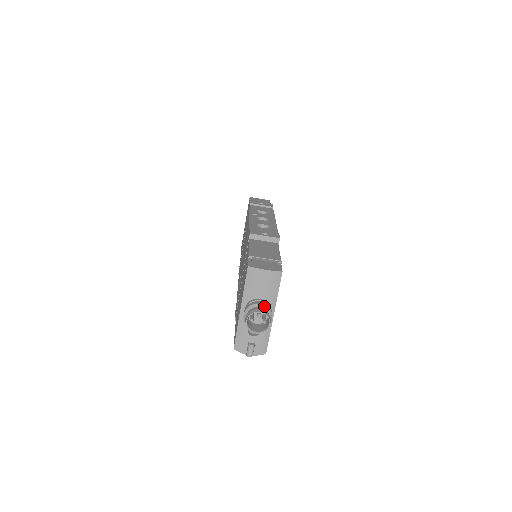
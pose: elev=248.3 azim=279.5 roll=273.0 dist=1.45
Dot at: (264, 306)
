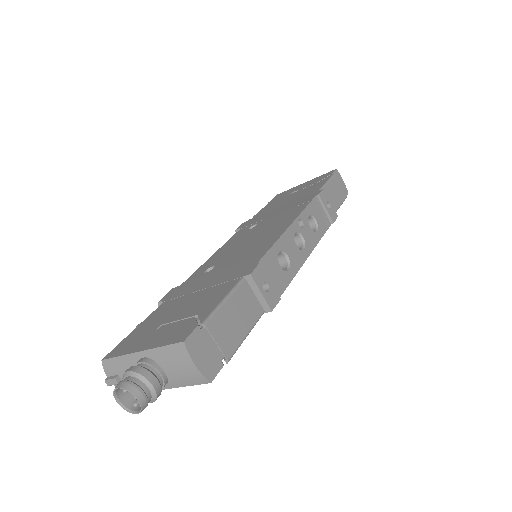
Dot at: (153, 391)
